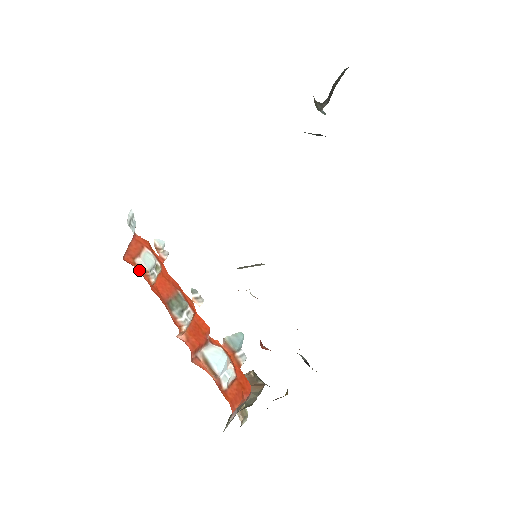
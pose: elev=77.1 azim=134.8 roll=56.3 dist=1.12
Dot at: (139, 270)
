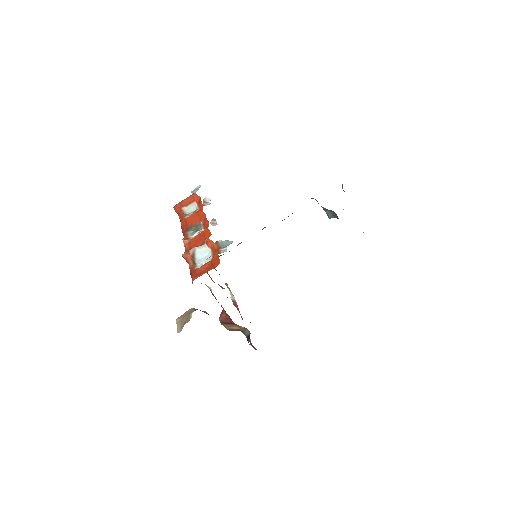
Dot at: (181, 212)
